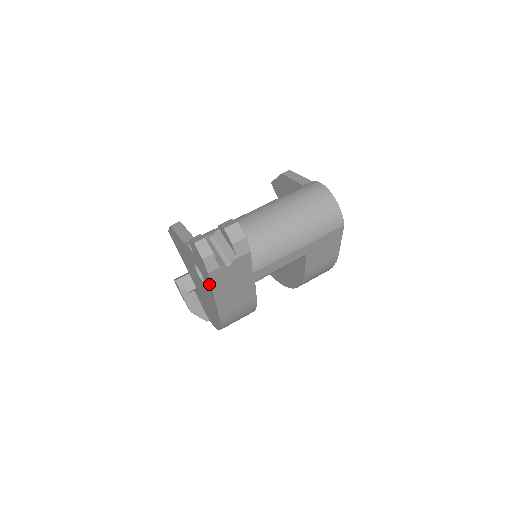
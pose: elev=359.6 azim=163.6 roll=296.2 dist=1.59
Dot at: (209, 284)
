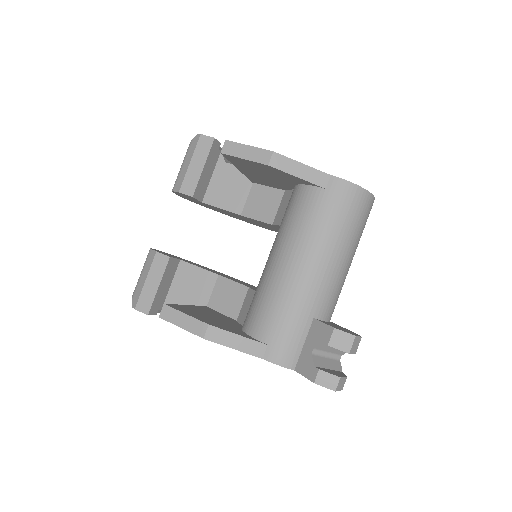
Dot at: occluded
